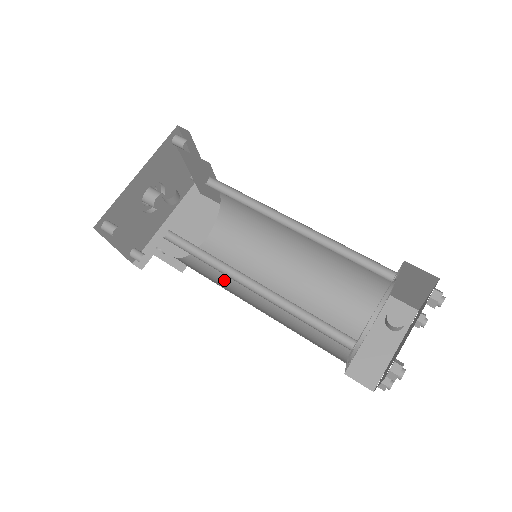
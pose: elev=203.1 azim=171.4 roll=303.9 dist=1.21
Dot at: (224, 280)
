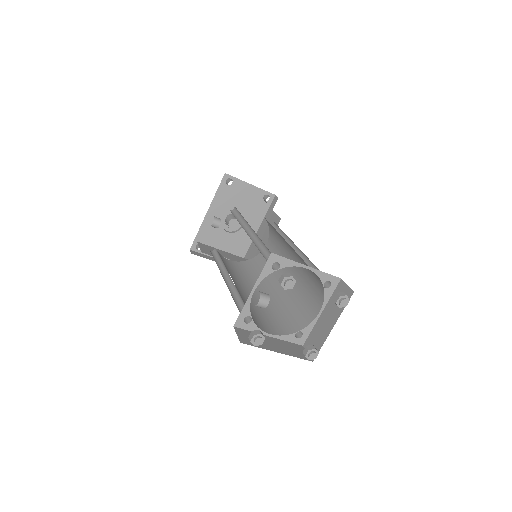
Dot at: (259, 274)
